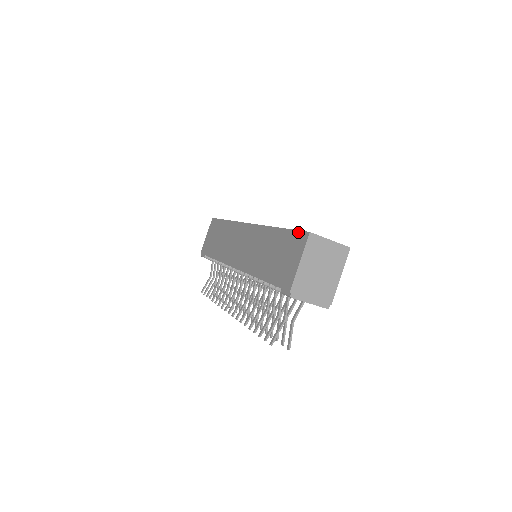
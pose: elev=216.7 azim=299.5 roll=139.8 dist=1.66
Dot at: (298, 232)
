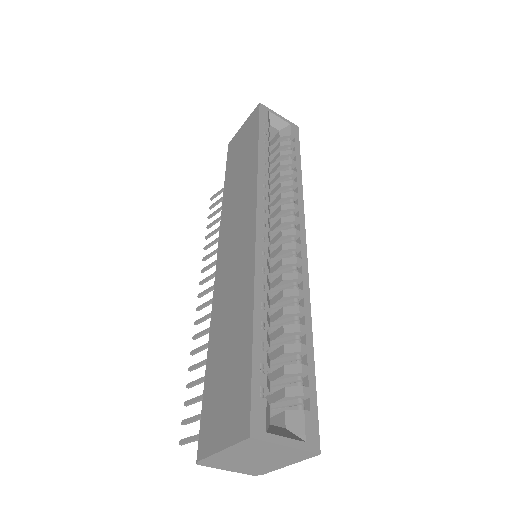
Dot at: (248, 398)
